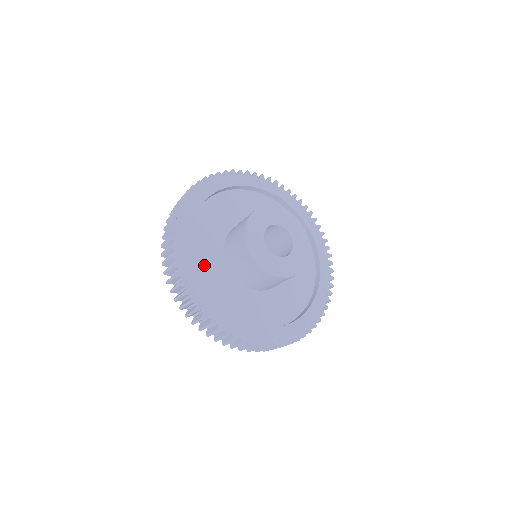
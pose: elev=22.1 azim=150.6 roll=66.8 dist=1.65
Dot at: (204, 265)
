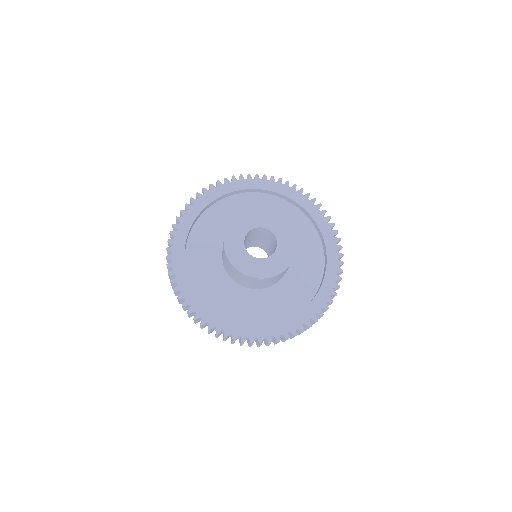
Dot at: (238, 308)
